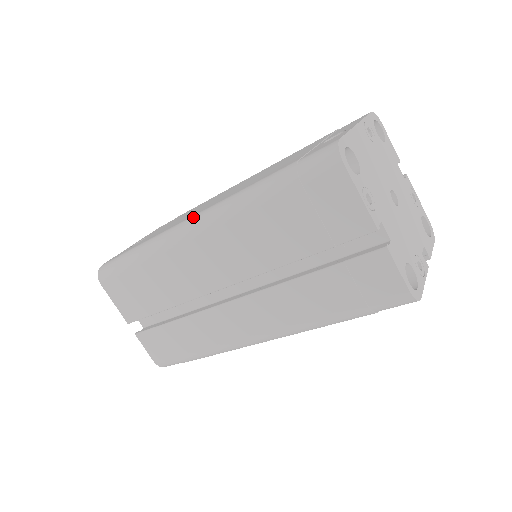
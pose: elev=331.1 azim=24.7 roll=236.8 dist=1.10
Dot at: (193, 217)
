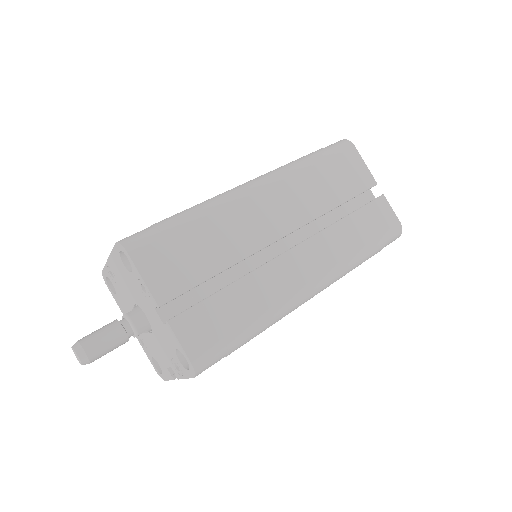
Dot at: (249, 181)
